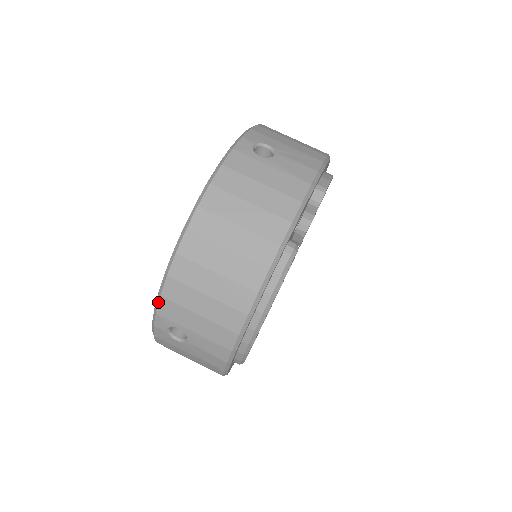
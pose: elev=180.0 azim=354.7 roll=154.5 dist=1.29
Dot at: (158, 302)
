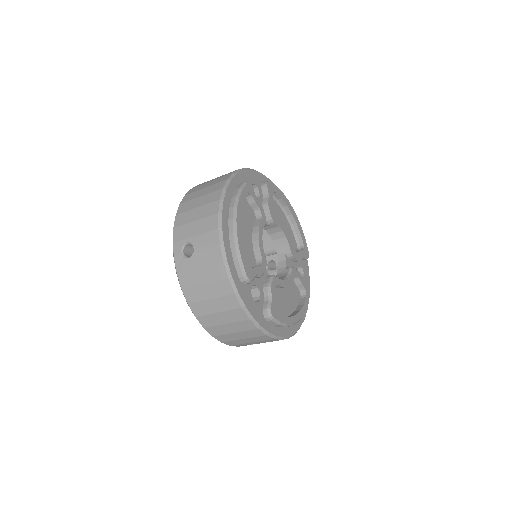
Dot at: (173, 234)
